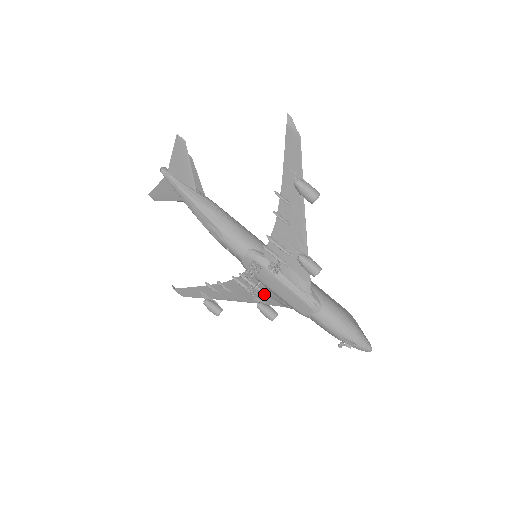
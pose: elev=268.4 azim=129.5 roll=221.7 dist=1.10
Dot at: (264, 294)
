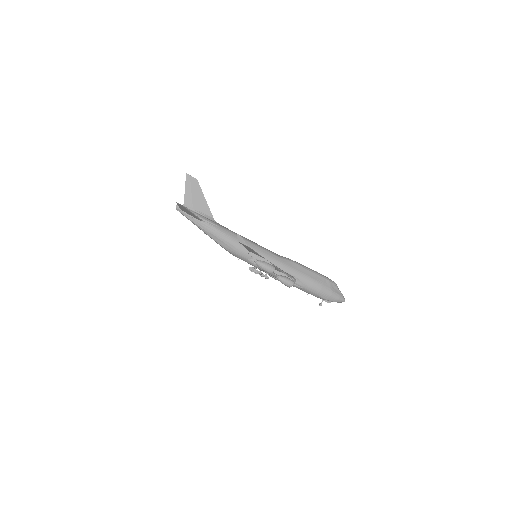
Dot at: occluded
